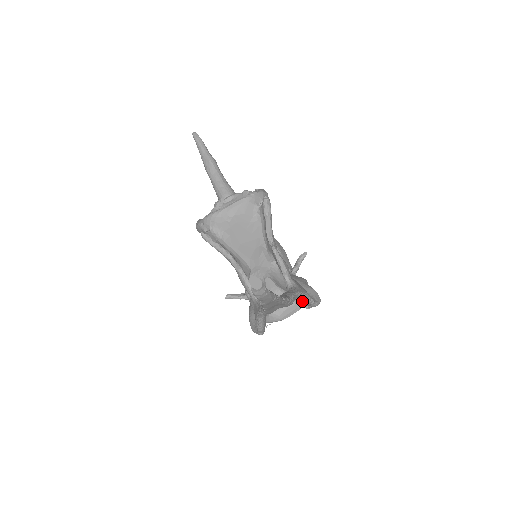
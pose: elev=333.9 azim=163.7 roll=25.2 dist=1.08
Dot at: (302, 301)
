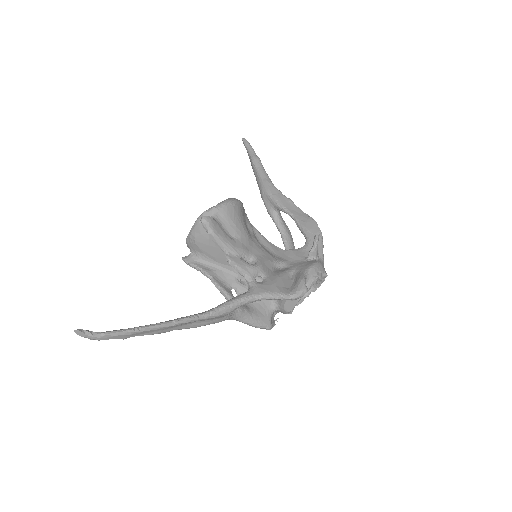
Dot at: (271, 299)
